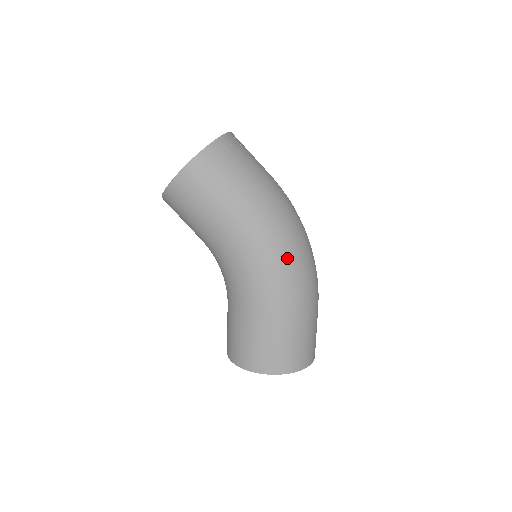
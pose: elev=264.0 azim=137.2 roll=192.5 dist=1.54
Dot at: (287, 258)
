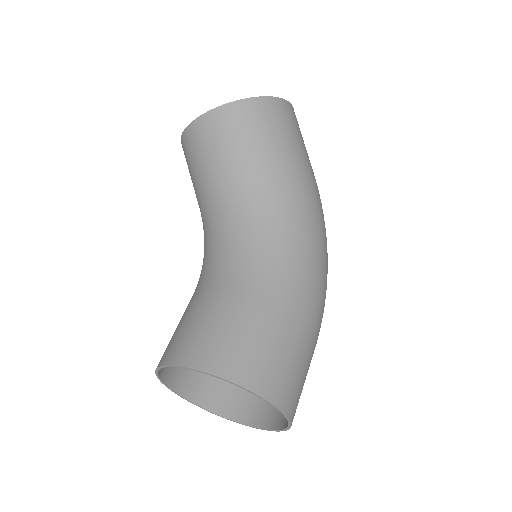
Dot at: (326, 259)
